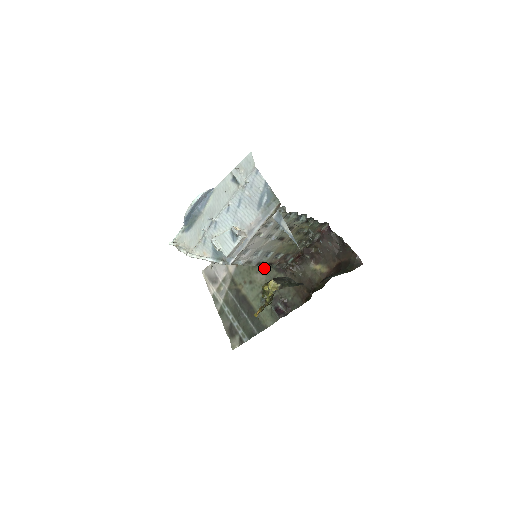
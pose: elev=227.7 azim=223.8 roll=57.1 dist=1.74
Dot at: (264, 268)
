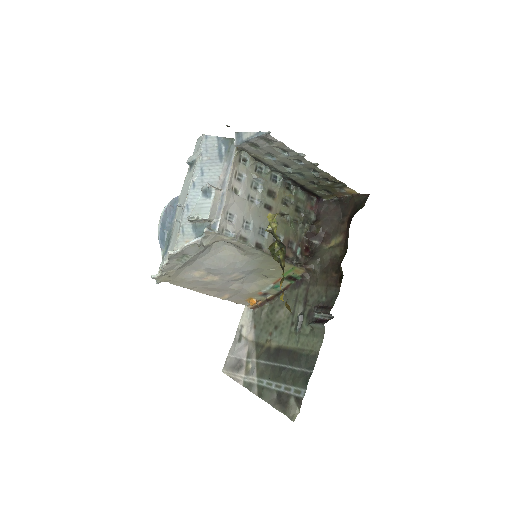
Dot at: occluded
